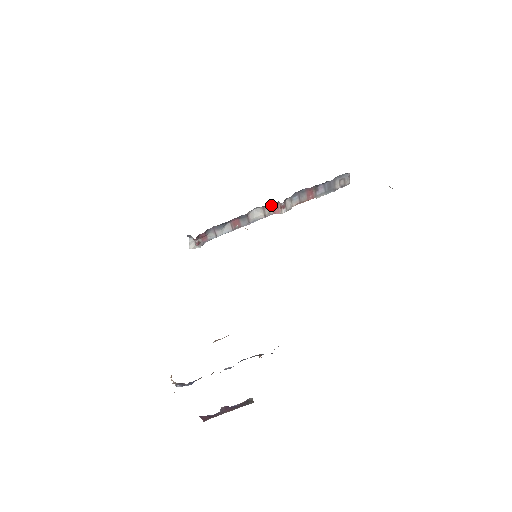
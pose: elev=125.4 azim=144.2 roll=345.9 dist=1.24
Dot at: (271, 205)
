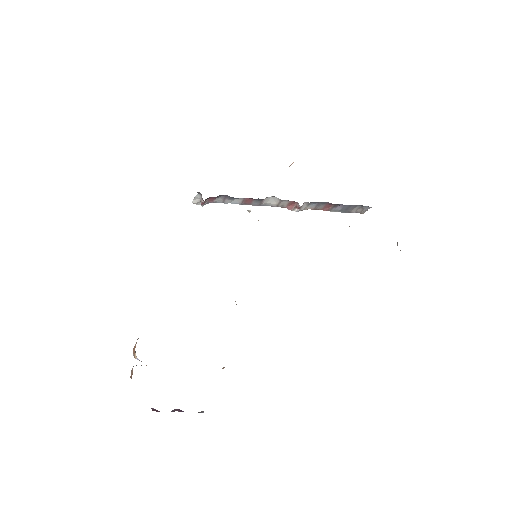
Dot at: (289, 201)
